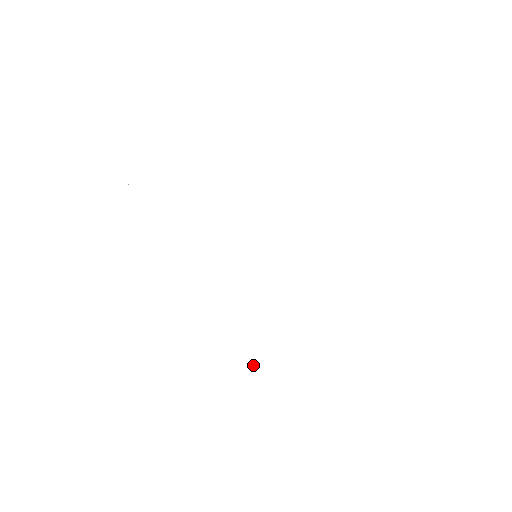
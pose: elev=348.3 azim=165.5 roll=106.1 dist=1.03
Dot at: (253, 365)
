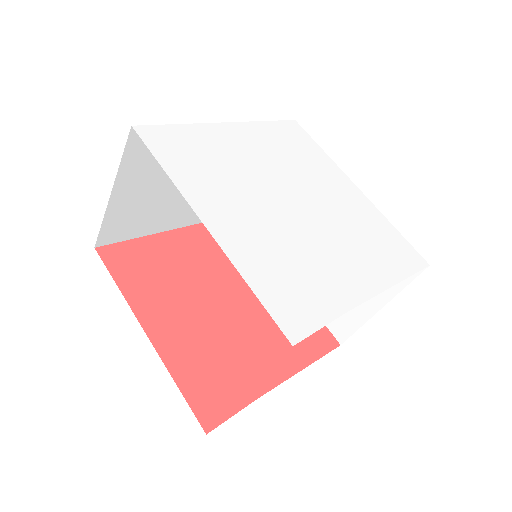
Dot at: (325, 266)
